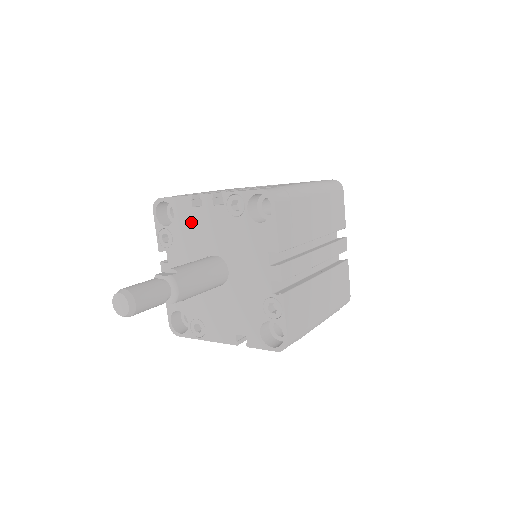
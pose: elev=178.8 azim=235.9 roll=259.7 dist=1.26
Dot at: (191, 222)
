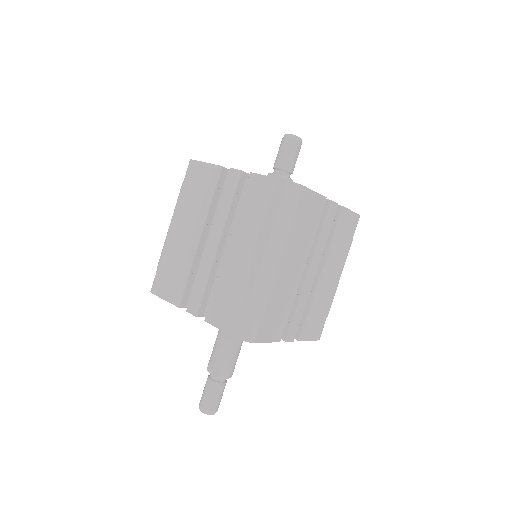
Dot at: occluded
